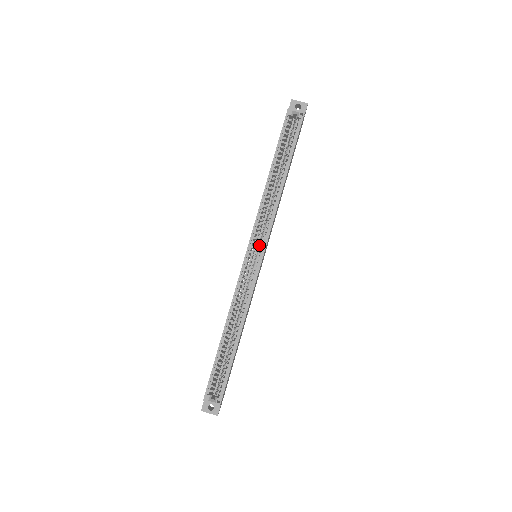
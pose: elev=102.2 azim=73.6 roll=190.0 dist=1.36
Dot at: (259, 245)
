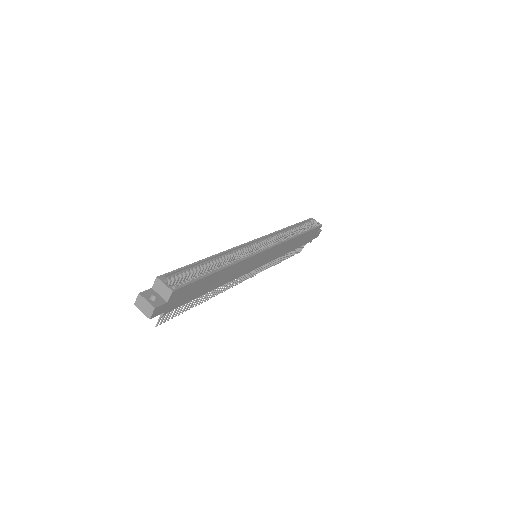
Dot at: occluded
